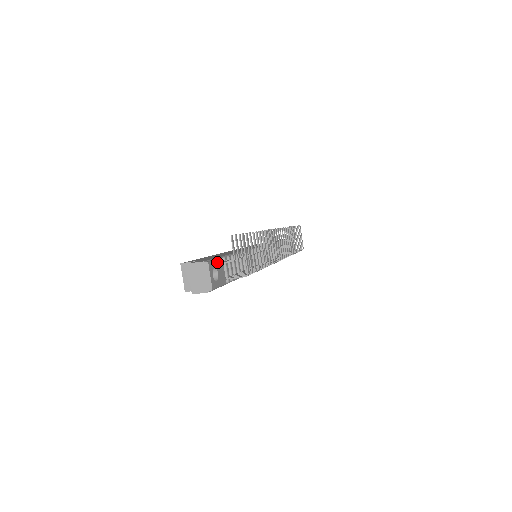
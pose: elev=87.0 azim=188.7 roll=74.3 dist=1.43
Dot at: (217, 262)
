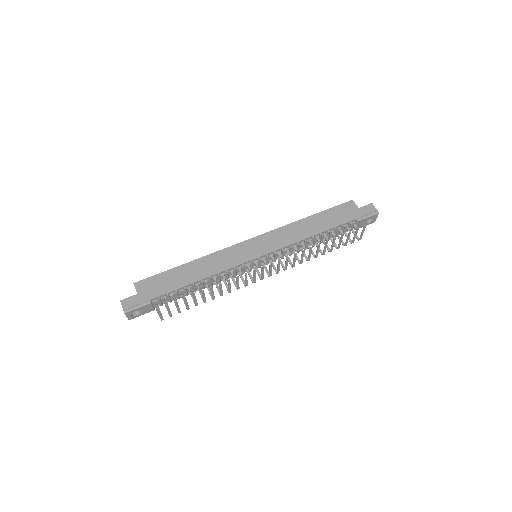
Dot at: (140, 308)
